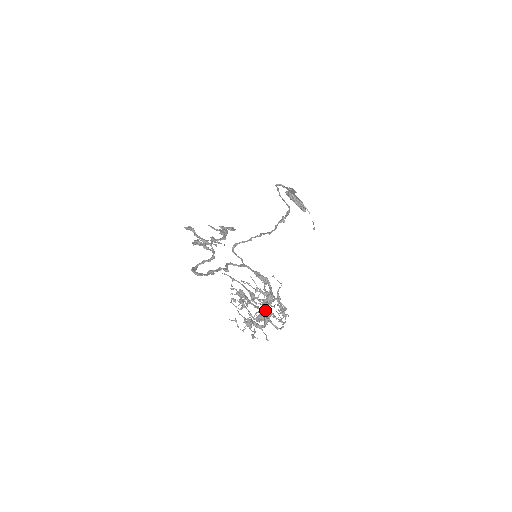
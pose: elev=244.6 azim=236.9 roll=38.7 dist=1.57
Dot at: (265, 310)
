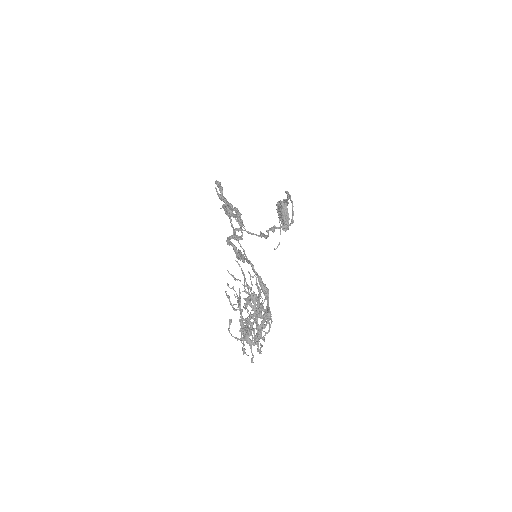
Dot at: (260, 326)
